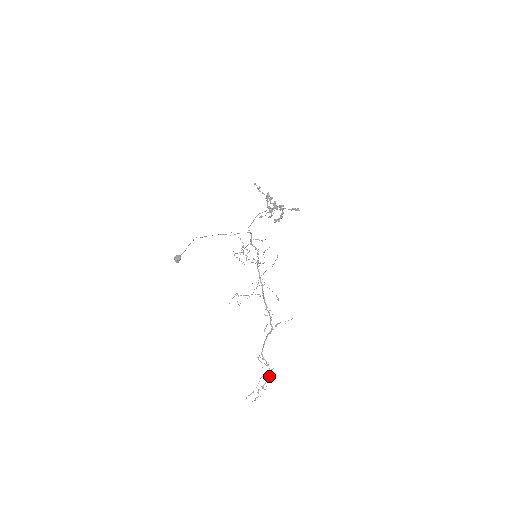
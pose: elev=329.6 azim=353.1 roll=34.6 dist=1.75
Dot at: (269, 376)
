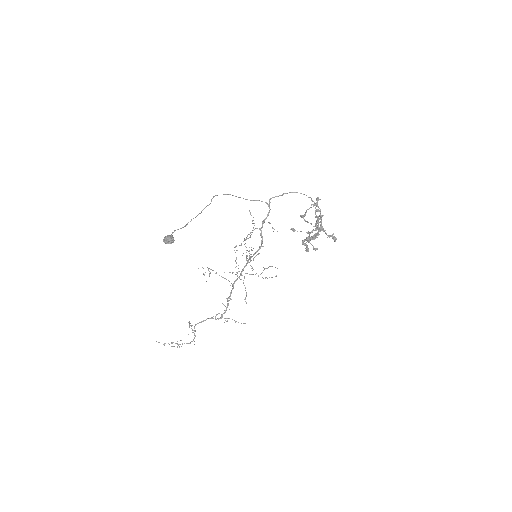
Dot at: (189, 343)
